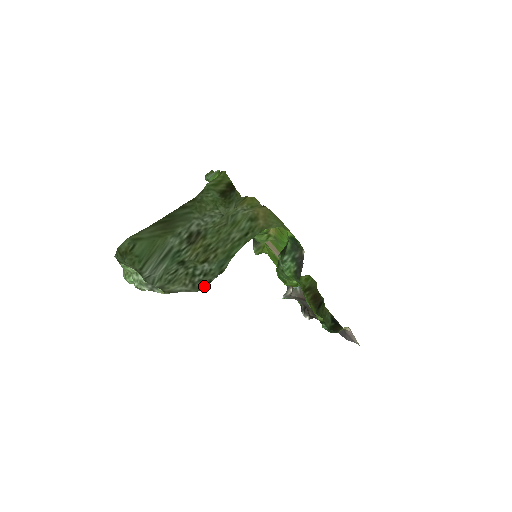
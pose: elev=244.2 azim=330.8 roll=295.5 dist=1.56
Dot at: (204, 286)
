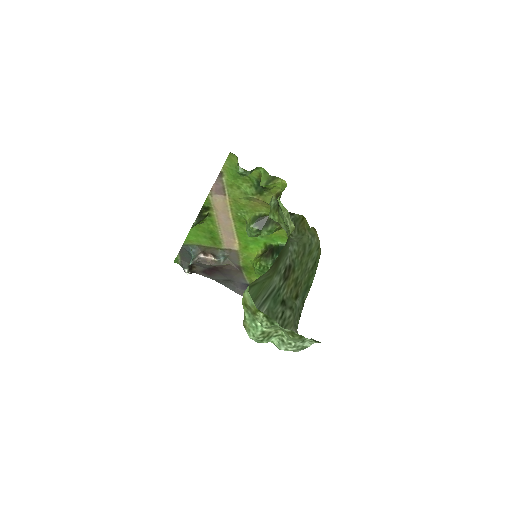
Dot at: occluded
